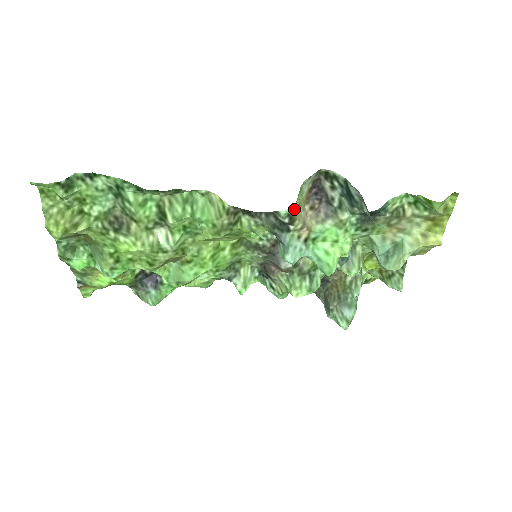
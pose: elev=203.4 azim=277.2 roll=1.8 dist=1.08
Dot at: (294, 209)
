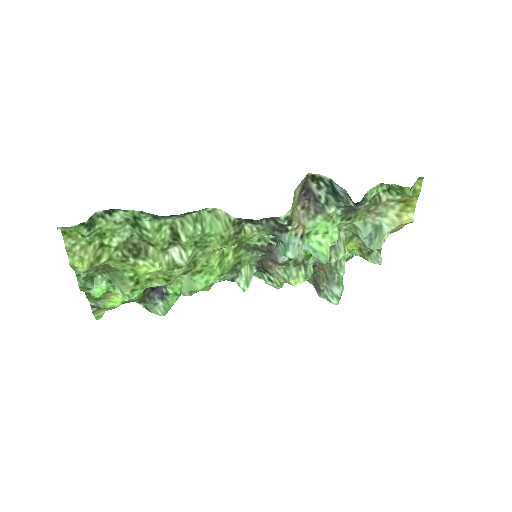
Dot at: occluded
